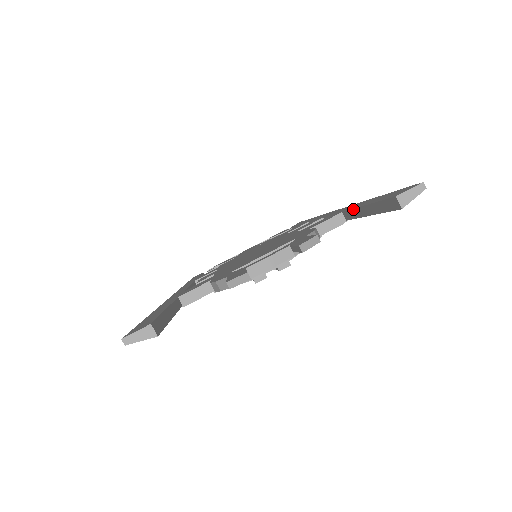
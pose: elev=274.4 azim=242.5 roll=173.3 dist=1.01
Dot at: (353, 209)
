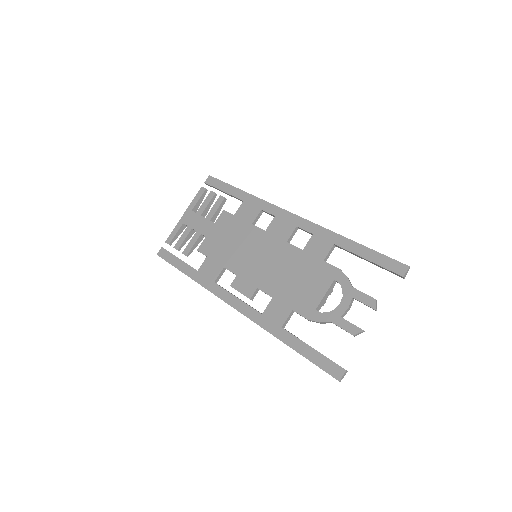
Dot at: (352, 253)
